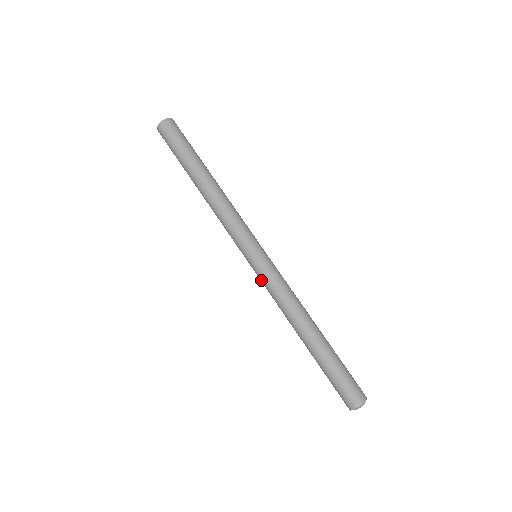
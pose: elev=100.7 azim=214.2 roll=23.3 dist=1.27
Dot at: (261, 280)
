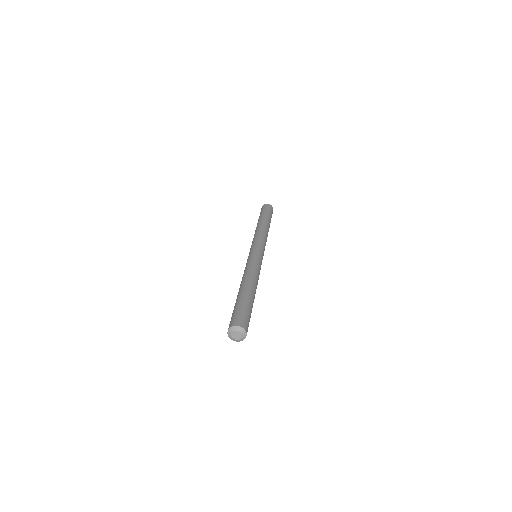
Dot at: occluded
